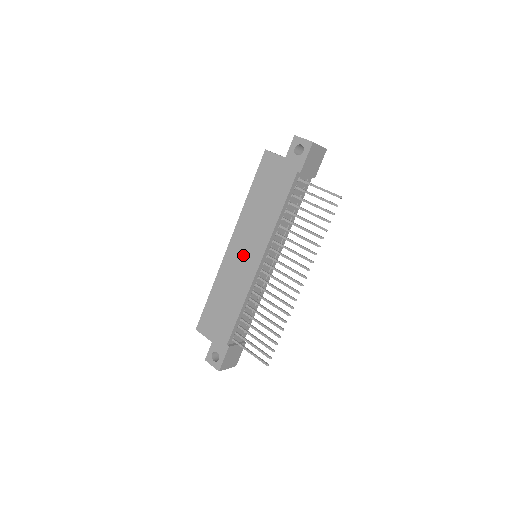
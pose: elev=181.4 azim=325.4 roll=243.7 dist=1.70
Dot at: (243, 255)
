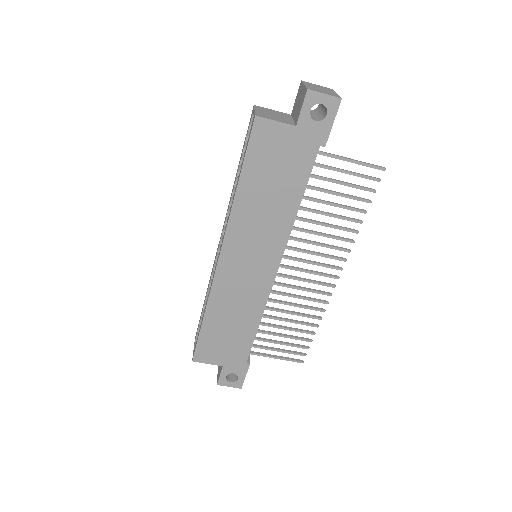
Dot at: (248, 266)
